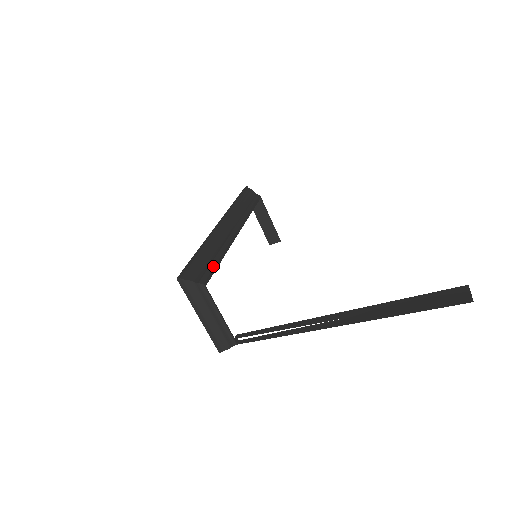
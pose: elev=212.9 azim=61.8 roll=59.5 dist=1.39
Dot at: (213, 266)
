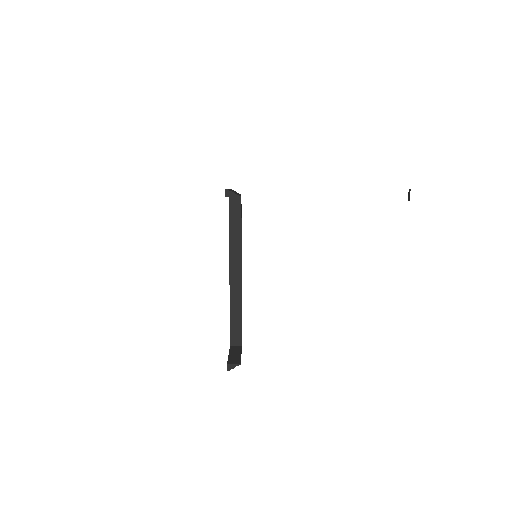
Dot at: (240, 217)
